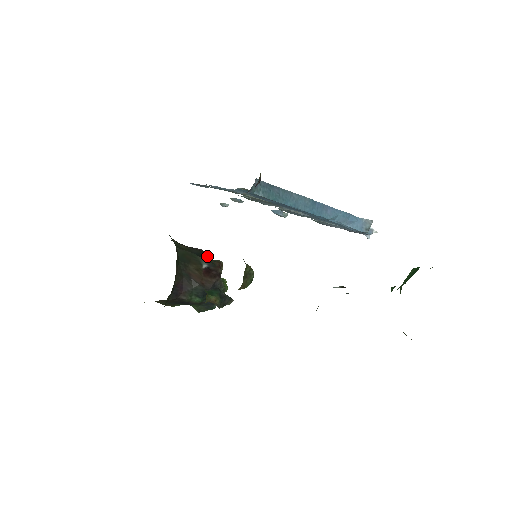
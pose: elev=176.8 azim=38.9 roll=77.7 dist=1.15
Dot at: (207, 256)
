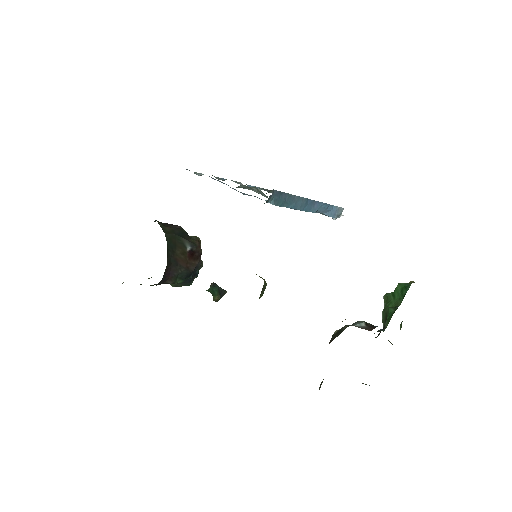
Dot at: (187, 234)
